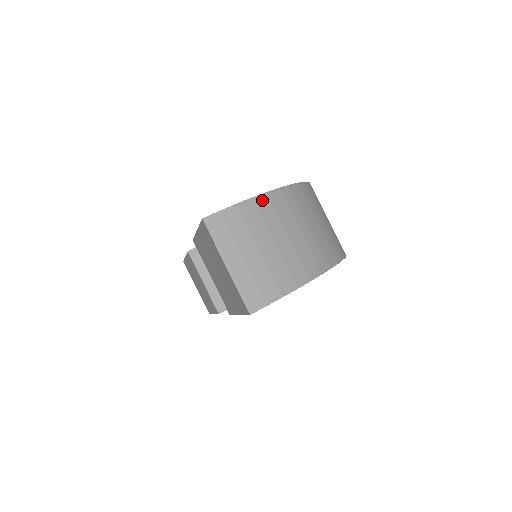
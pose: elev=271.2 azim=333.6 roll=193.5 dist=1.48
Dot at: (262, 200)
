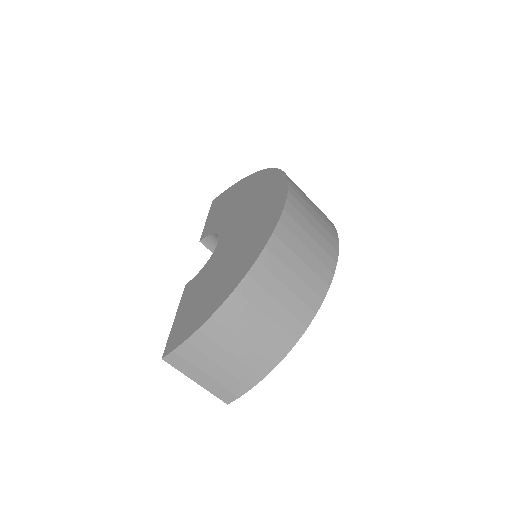
Dot at: (208, 326)
